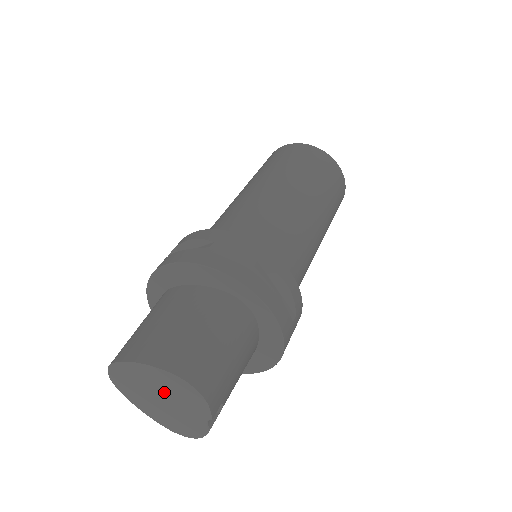
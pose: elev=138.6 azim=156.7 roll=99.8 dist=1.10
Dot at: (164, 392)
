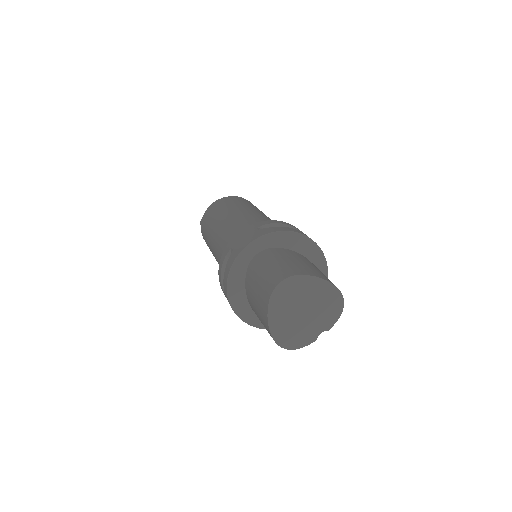
Dot at: (315, 305)
